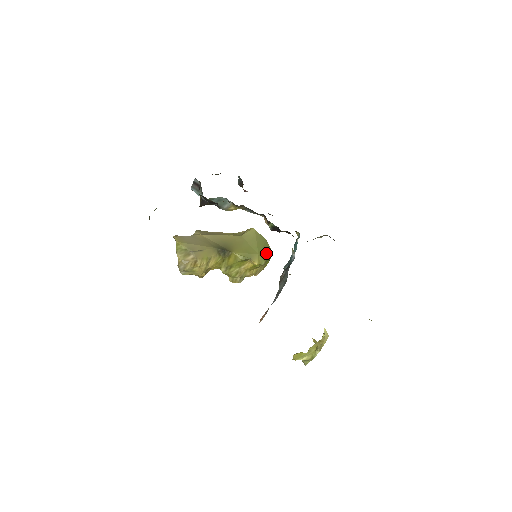
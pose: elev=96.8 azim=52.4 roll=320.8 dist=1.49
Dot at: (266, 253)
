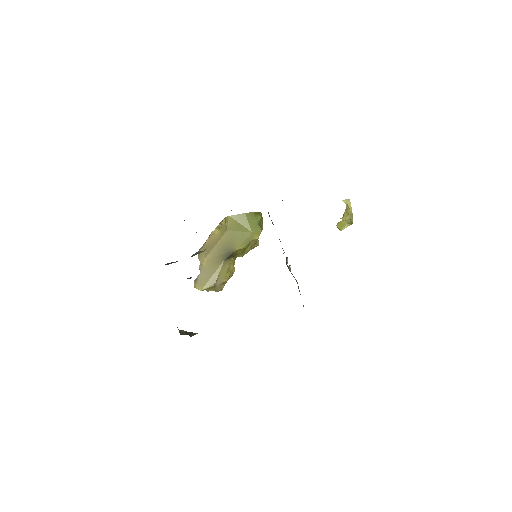
Dot at: (255, 222)
